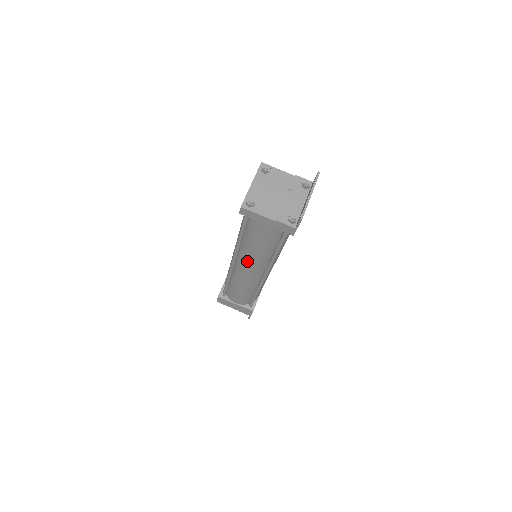
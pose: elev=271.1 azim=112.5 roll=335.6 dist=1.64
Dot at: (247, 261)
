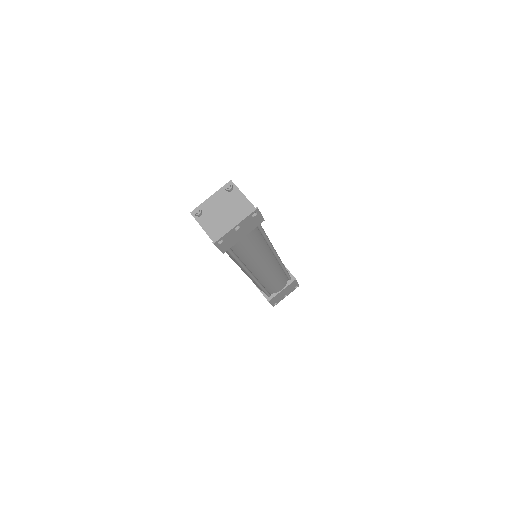
Dot at: occluded
